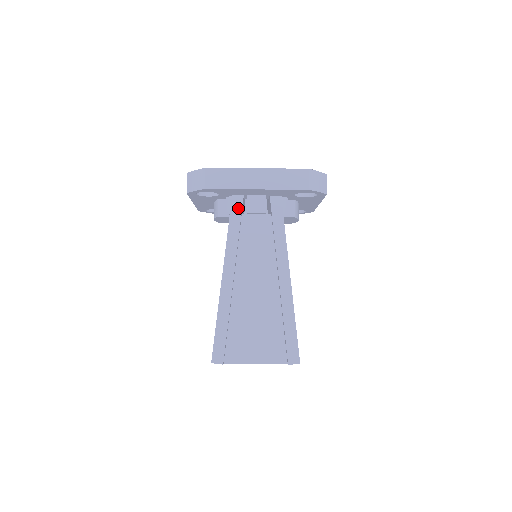
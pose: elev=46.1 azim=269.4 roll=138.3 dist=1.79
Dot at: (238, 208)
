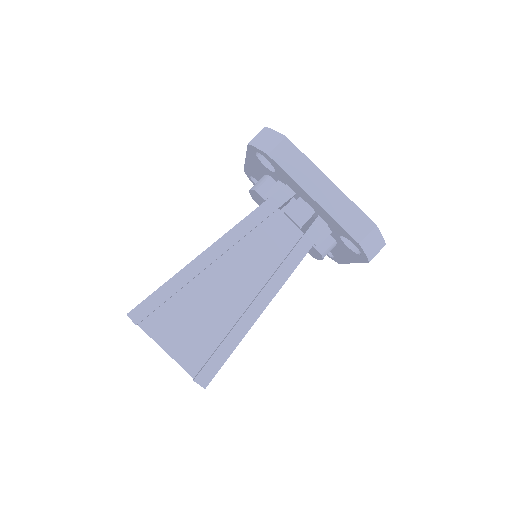
Dot at: (281, 200)
